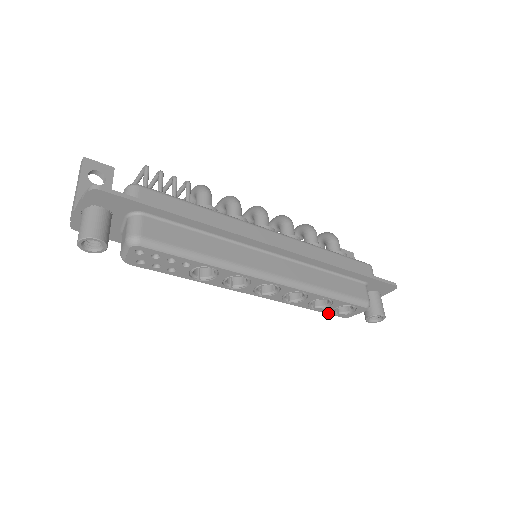
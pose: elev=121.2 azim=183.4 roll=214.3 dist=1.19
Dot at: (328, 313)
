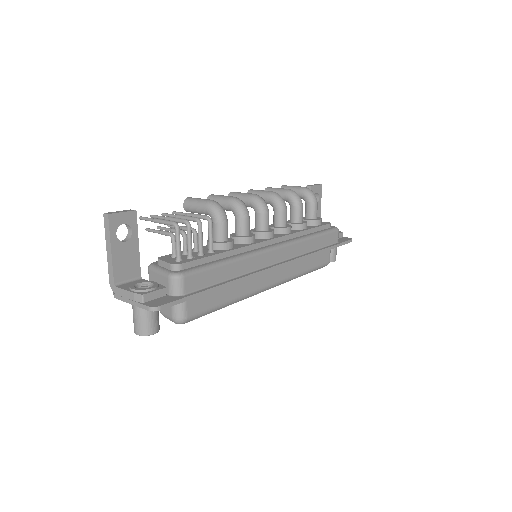
Dot at: occluded
